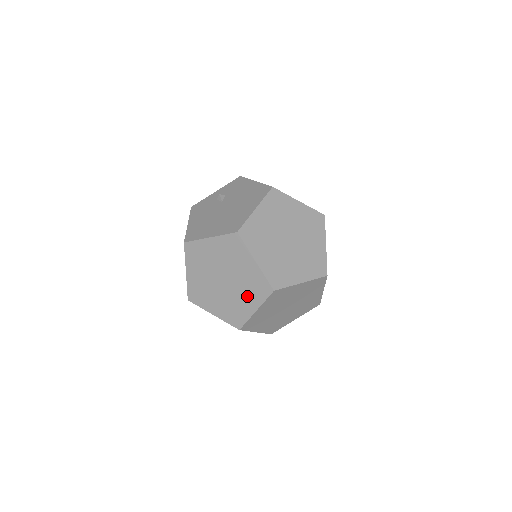
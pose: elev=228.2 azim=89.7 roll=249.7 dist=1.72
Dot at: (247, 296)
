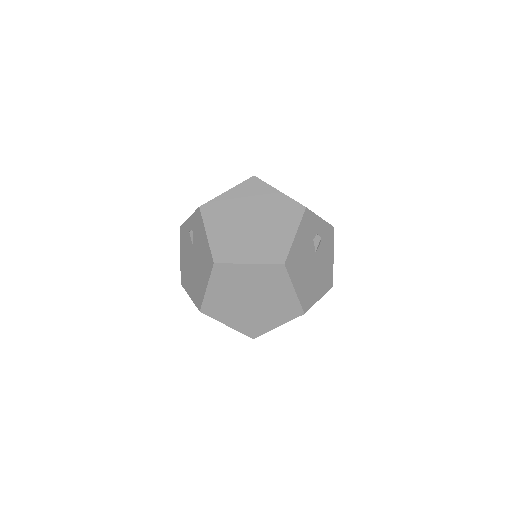
Dot at: occluded
